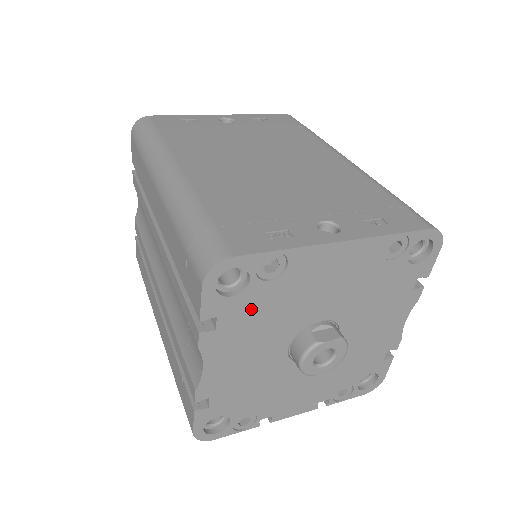
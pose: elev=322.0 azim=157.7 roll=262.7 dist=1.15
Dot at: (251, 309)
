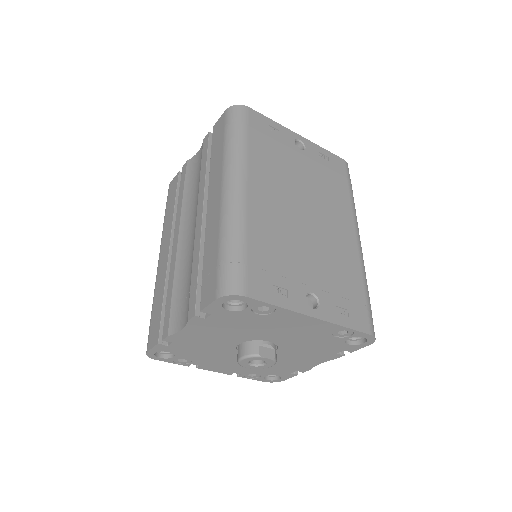
Dot at: (234, 320)
